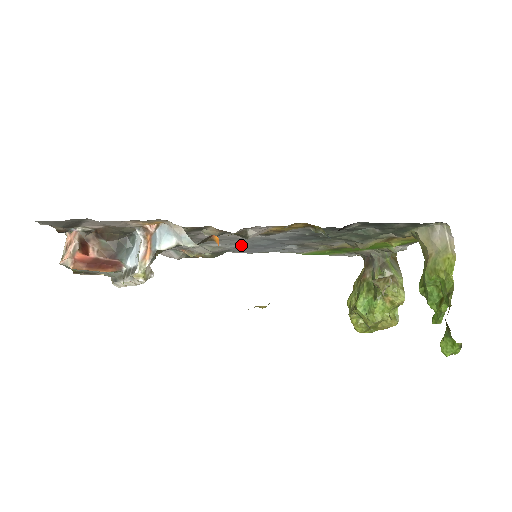
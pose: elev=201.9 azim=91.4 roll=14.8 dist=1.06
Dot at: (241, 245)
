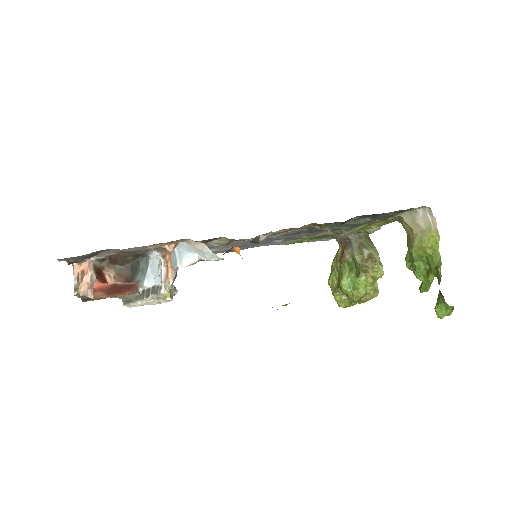
Dot at: occluded
